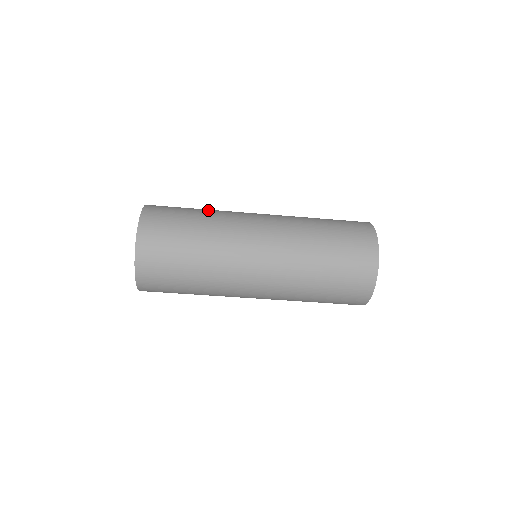
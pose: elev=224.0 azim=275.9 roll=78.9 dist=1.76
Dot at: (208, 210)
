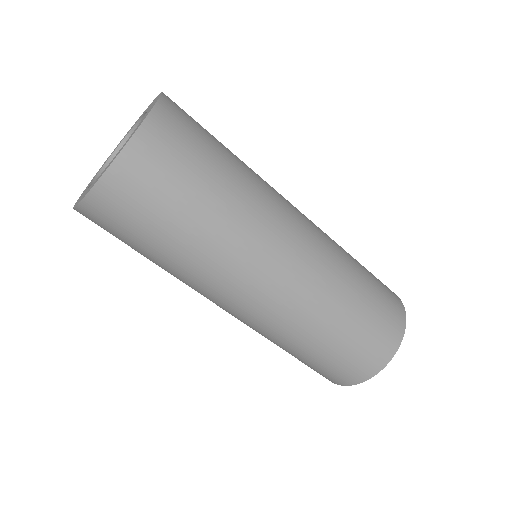
Dot at: (237, 186)
